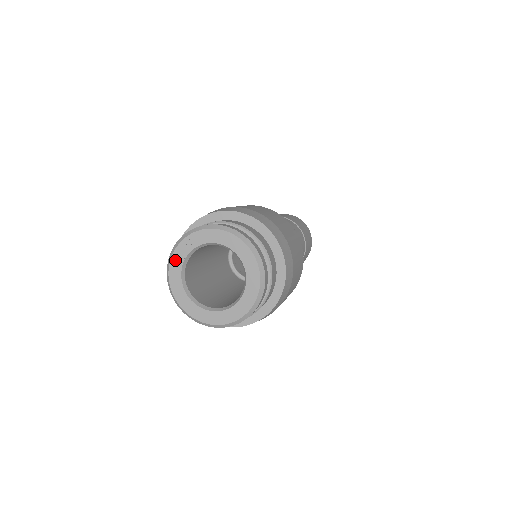
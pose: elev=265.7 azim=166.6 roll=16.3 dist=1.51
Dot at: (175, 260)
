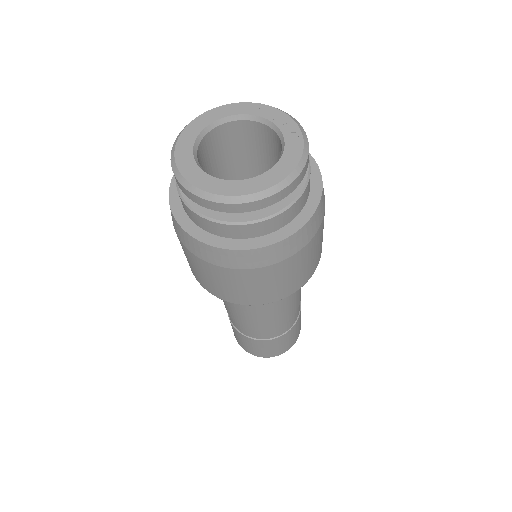
Dot at: (227, 108)
